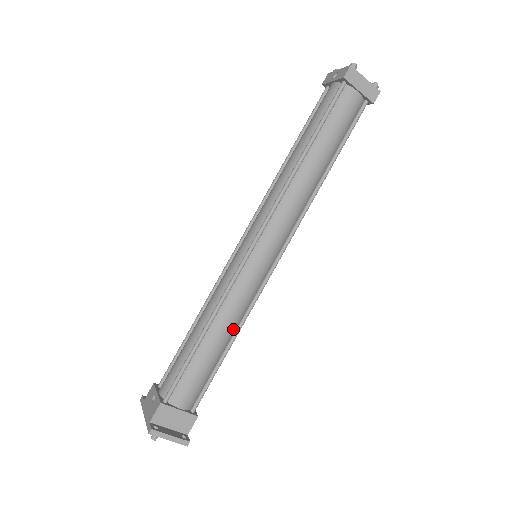
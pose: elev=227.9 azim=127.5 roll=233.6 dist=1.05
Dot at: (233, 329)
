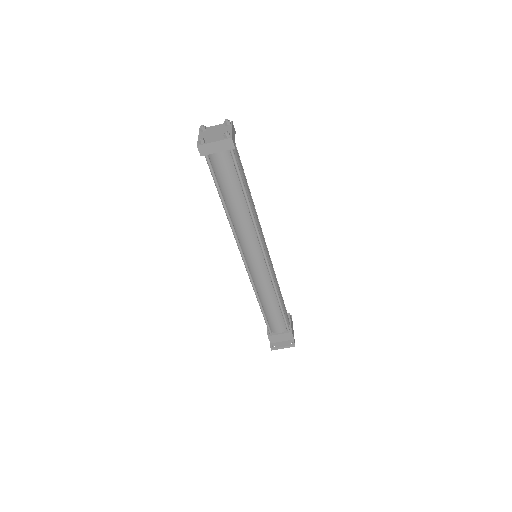
Dot at: (274, 295)
